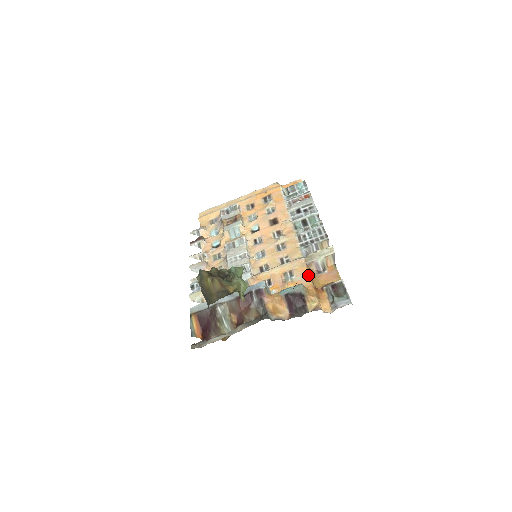
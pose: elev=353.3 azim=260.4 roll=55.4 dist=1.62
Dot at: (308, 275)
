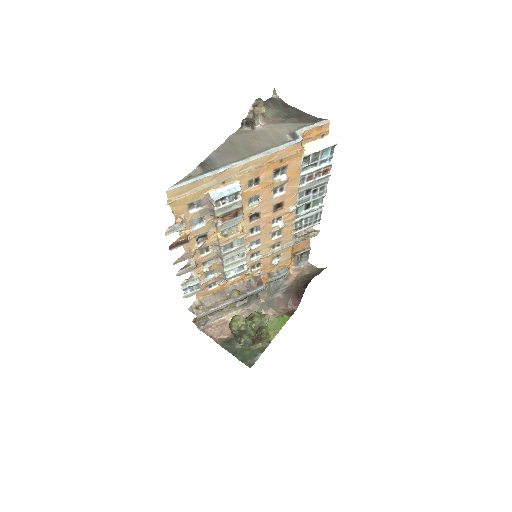
Dot at: occluded
